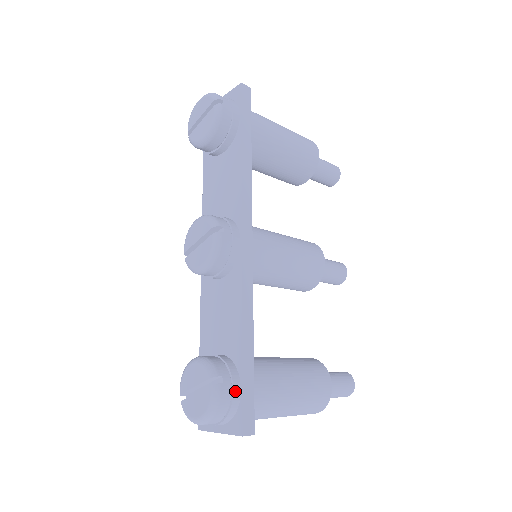
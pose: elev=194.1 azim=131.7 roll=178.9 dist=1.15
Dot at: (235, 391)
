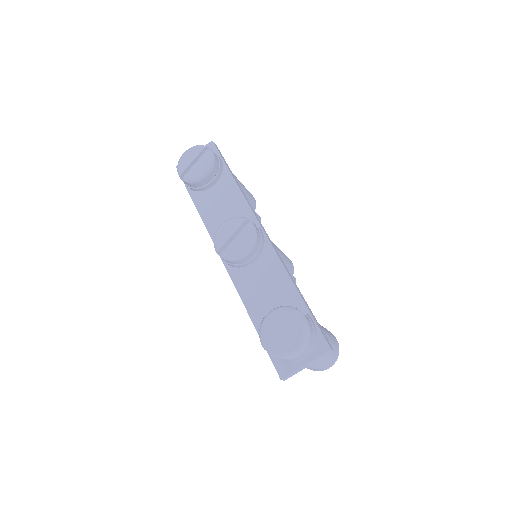
Dot at: (312, 321)
